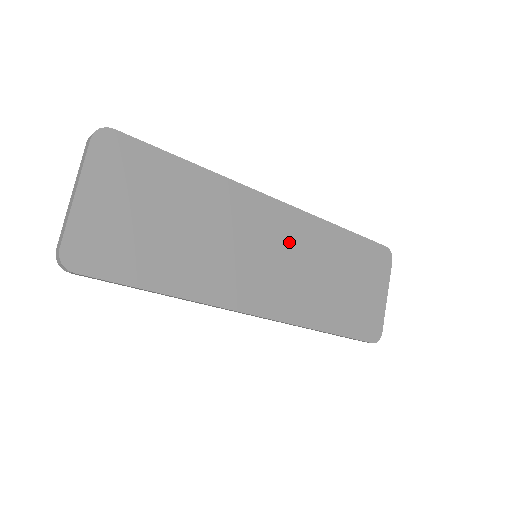
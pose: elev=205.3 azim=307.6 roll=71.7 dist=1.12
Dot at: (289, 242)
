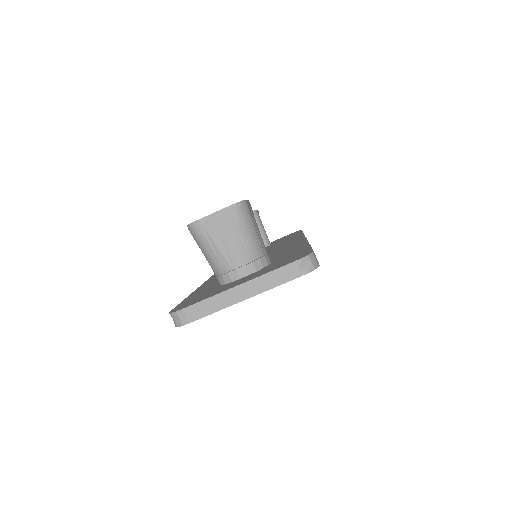
Dot at: occluded
